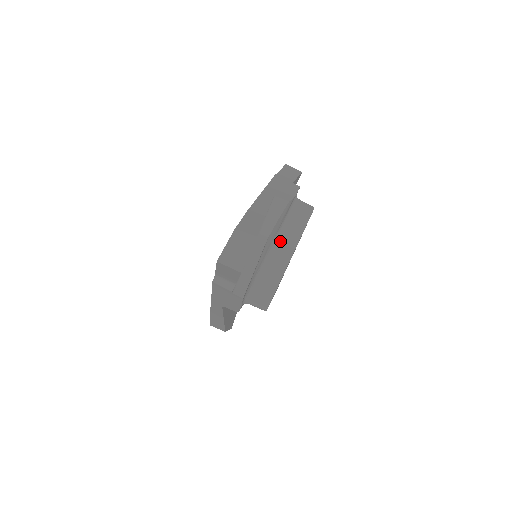
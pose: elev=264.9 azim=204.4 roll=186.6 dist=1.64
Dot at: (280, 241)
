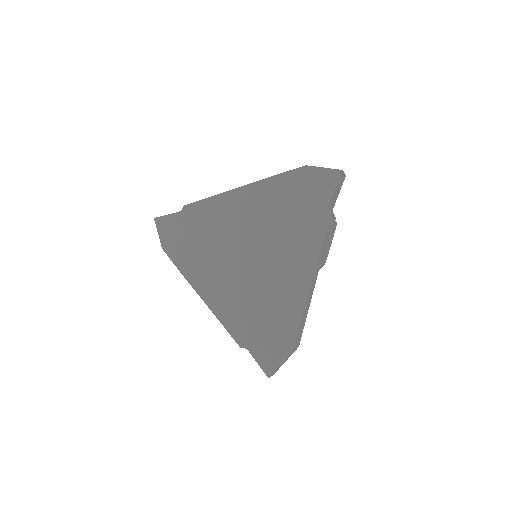
Dot at: occluded
